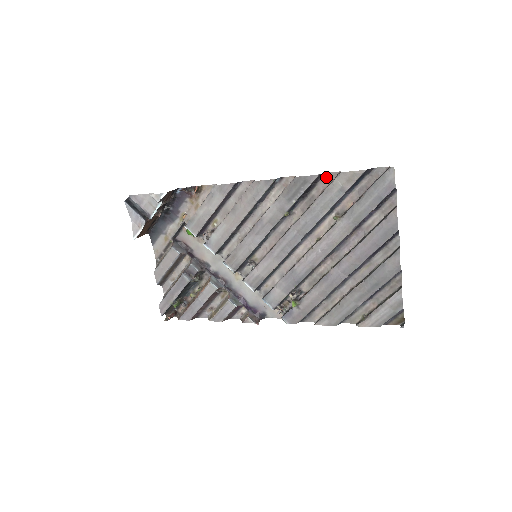
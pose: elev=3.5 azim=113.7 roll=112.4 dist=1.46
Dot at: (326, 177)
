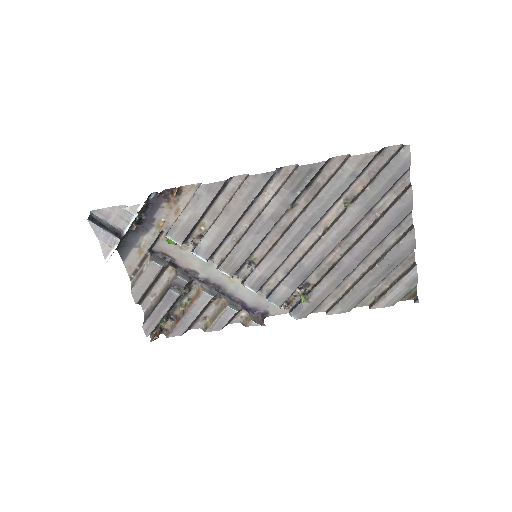
Dot at: (332, 162)
